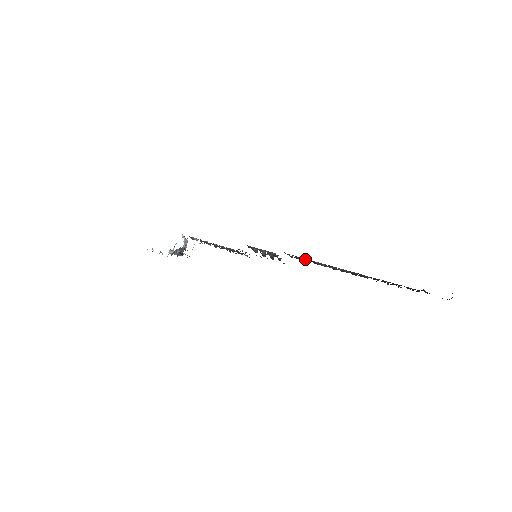
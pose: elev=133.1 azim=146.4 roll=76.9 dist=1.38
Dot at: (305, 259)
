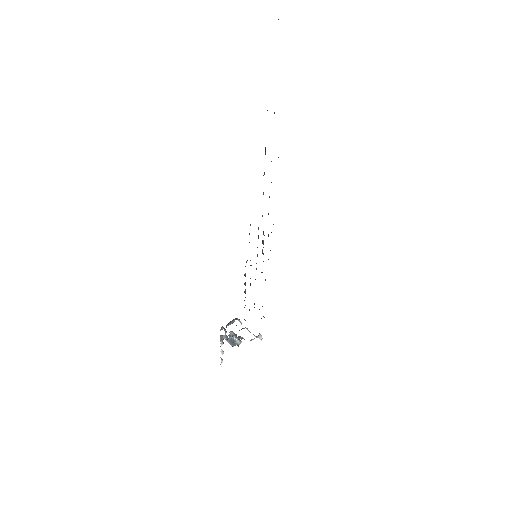
Dot at: occluded
